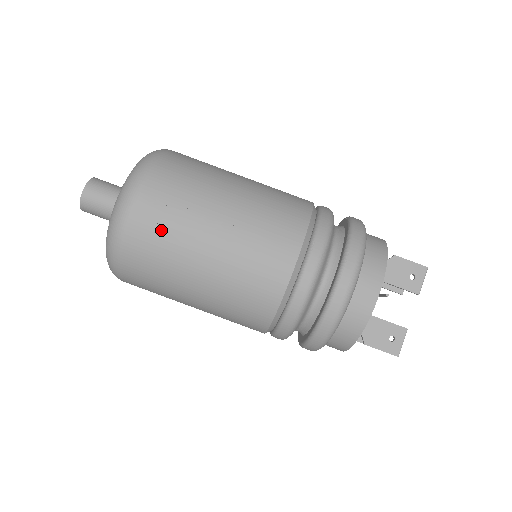
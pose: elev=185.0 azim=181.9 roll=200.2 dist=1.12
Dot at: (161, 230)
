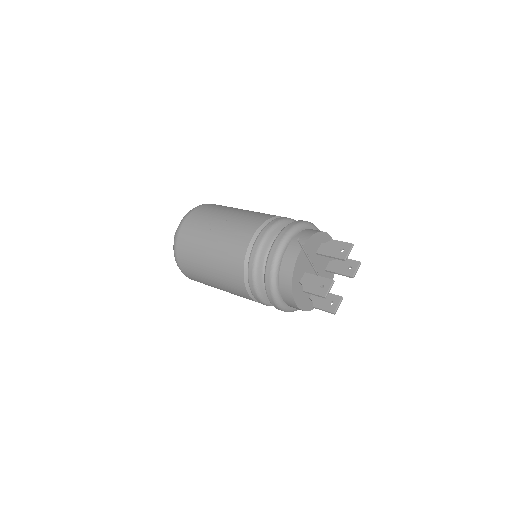
Dot at: (194, 228)
